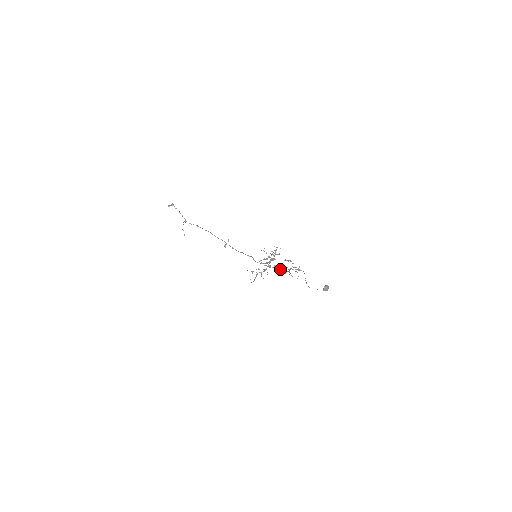
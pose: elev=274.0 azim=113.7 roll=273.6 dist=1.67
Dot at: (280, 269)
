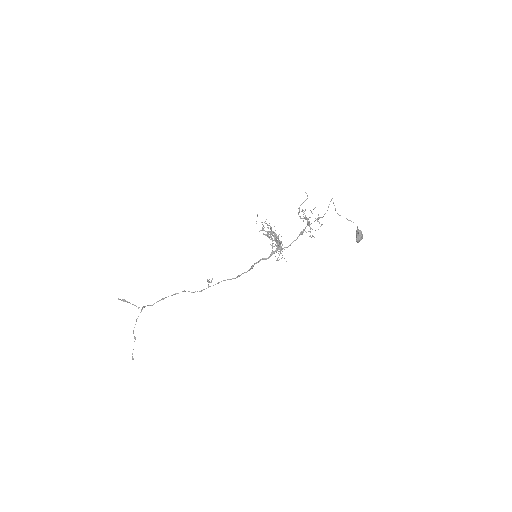
Dot at: (294, 240)
